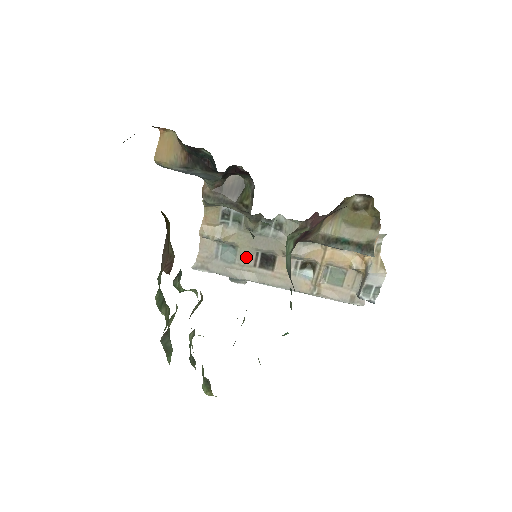
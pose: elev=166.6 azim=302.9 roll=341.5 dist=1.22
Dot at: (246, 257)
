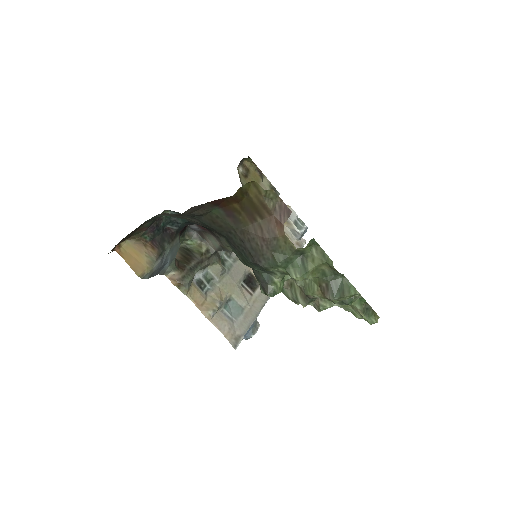
Dot at: (242, 295)
